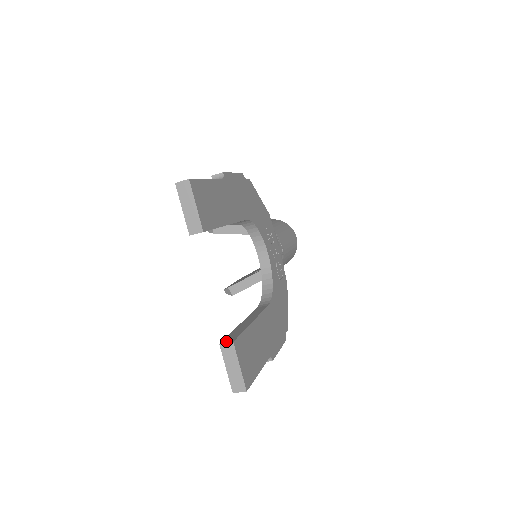
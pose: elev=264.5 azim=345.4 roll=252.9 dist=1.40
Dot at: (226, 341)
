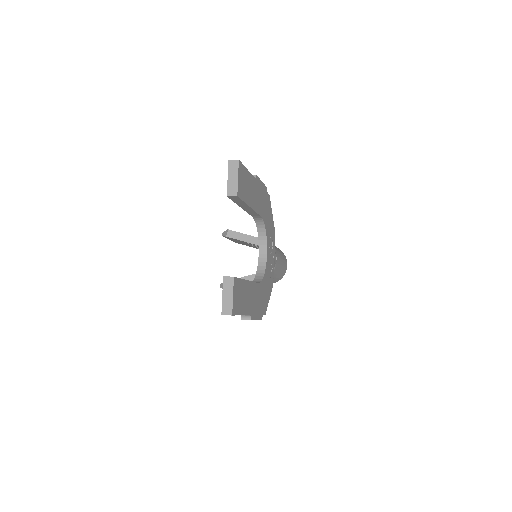
Dot at: (228, 276)
